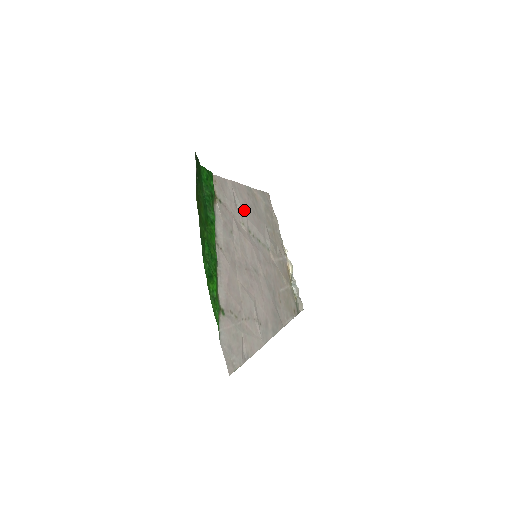
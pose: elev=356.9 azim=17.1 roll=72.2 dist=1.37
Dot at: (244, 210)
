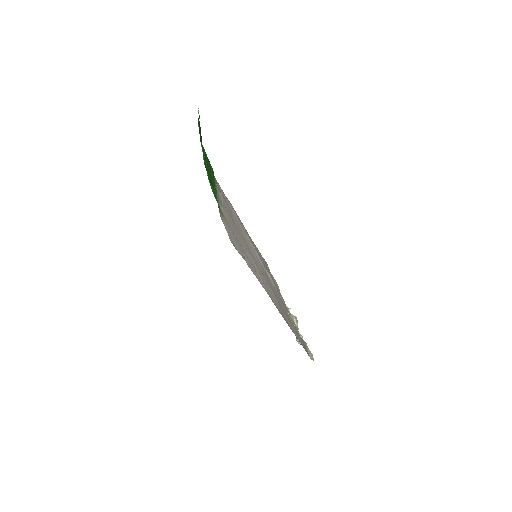
Dot at: occluded
